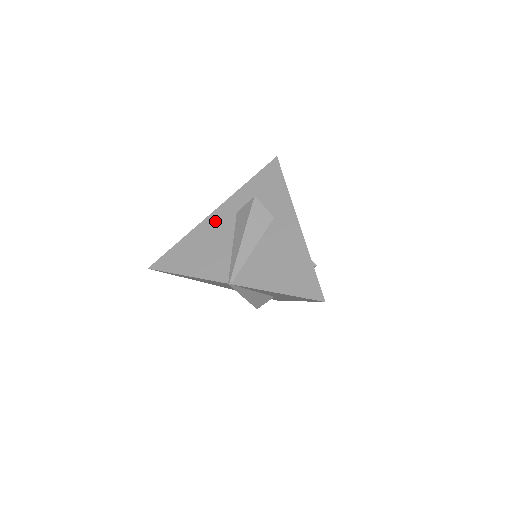
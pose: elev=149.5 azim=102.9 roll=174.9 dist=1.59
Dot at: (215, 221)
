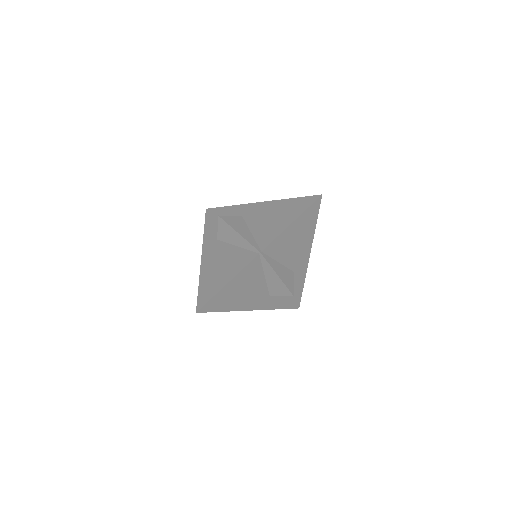
Dot at: (209, 255)
